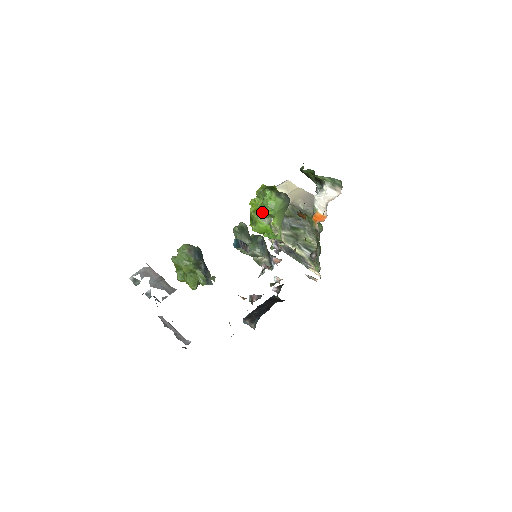
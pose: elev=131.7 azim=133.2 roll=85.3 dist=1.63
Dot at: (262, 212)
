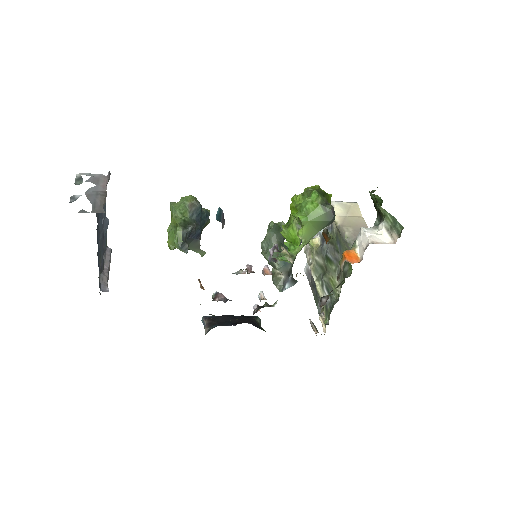
Dot at: occluded
